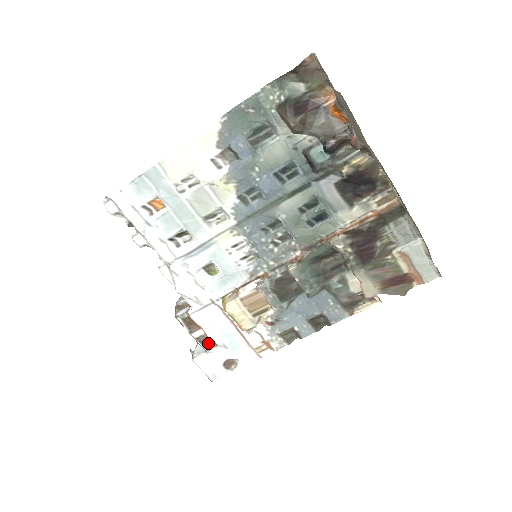
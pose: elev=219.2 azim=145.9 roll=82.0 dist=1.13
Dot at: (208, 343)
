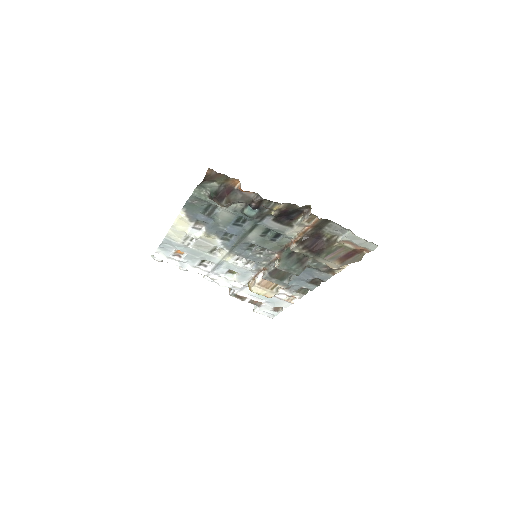
Dot at: (257, 302)
